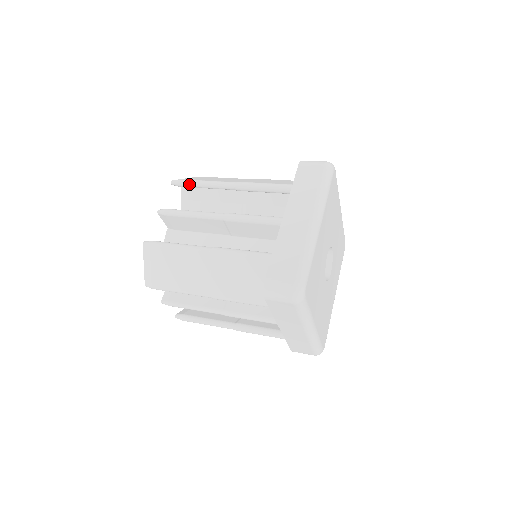
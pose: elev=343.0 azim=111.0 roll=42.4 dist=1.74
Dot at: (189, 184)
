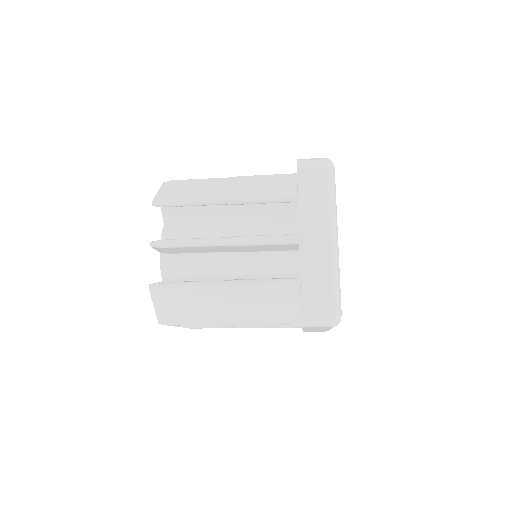
Dot at: occluded
